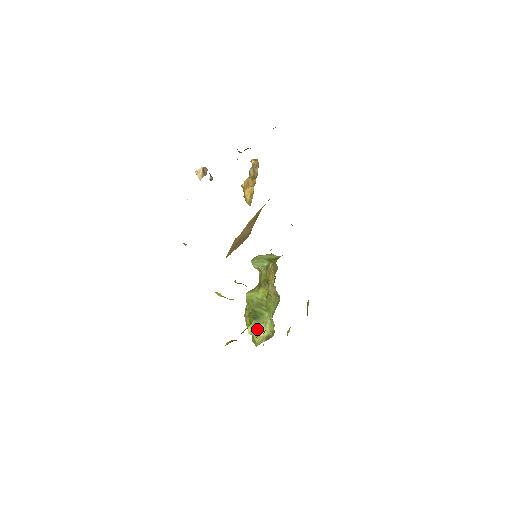
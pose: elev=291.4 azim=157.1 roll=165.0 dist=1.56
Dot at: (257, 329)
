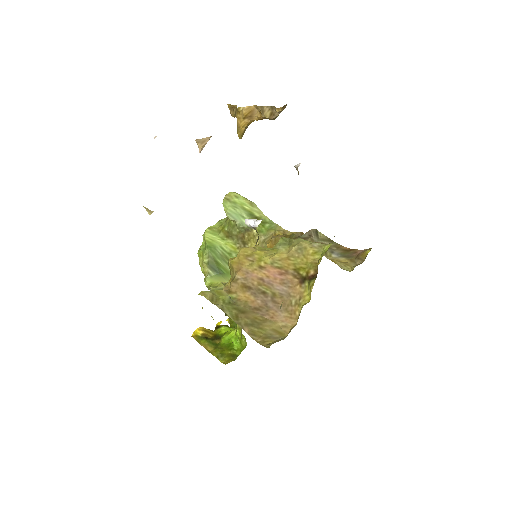
Dot at: (218, 284)
